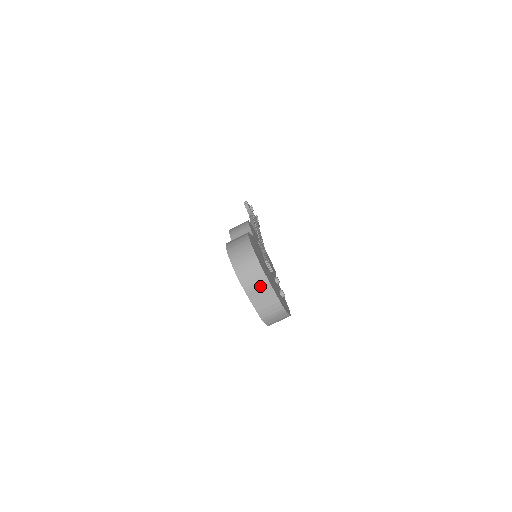
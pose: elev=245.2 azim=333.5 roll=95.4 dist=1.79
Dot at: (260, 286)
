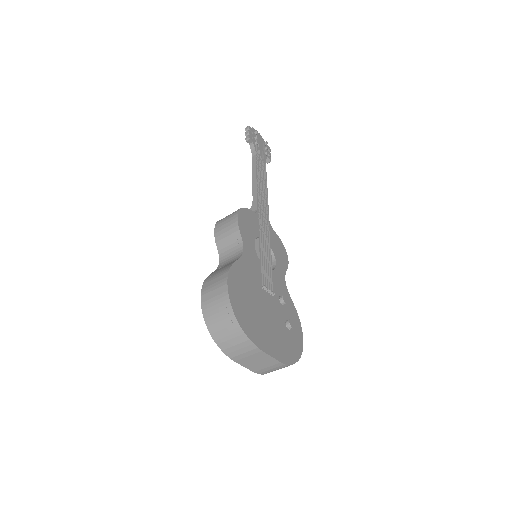
Dot at: (251, 355)
